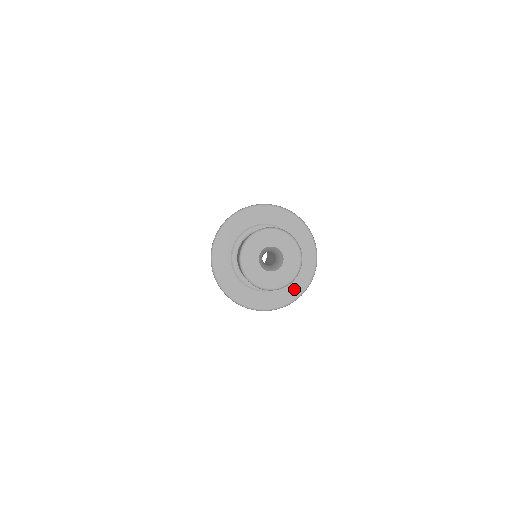
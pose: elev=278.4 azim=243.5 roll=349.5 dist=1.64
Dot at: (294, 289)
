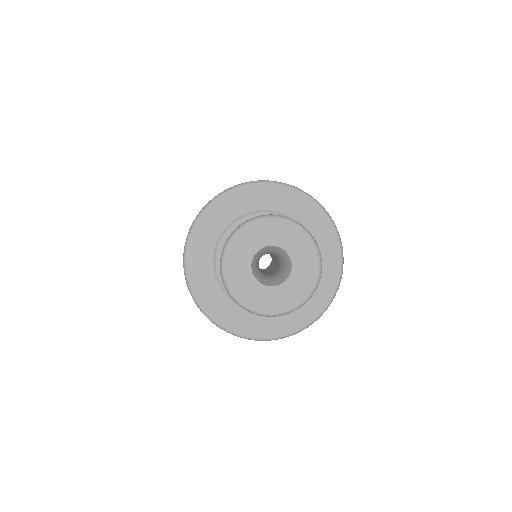
Dot at: (299, 315)
